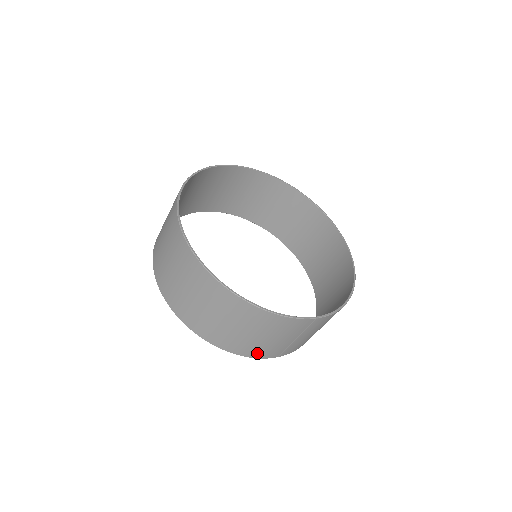
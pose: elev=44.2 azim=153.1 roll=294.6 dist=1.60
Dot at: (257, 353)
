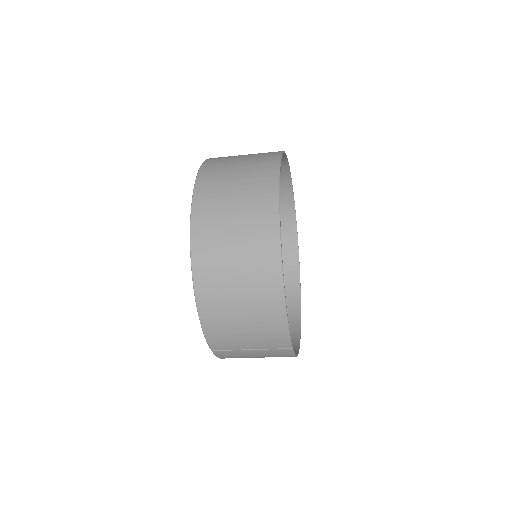
Dot at: (214, 332)
